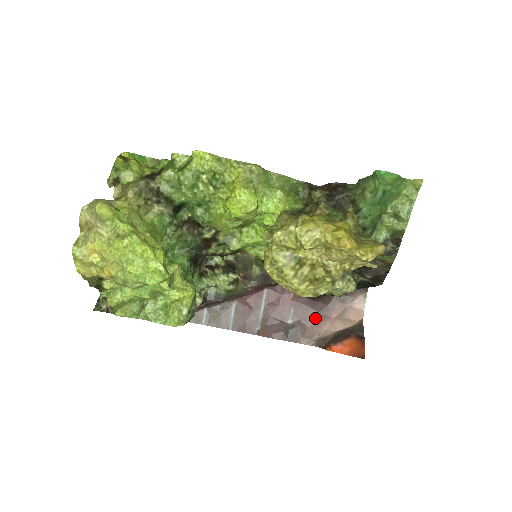
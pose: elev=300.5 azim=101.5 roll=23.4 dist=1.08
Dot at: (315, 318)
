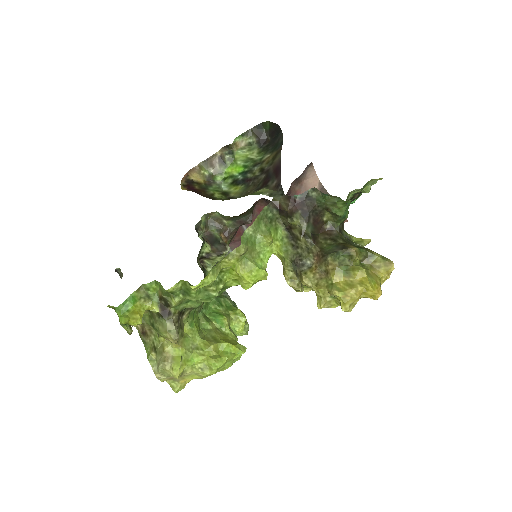
Dot at: occluded
